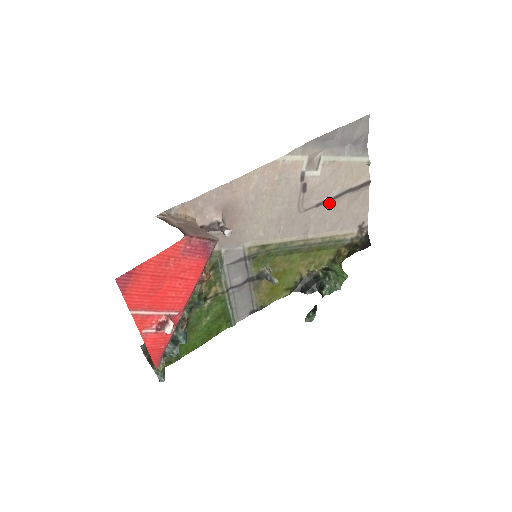
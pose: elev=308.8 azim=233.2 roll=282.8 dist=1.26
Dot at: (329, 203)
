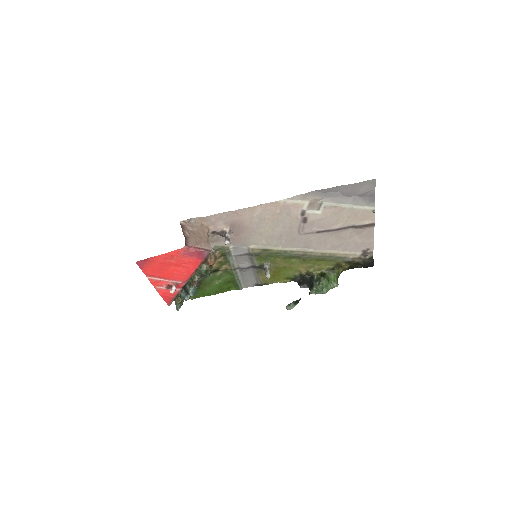
Dot at: (330, 232)
